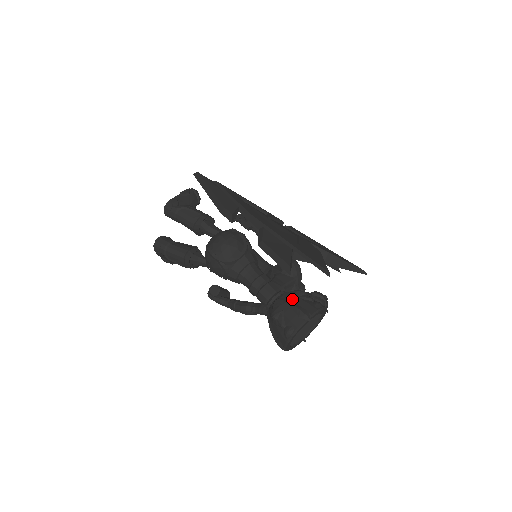
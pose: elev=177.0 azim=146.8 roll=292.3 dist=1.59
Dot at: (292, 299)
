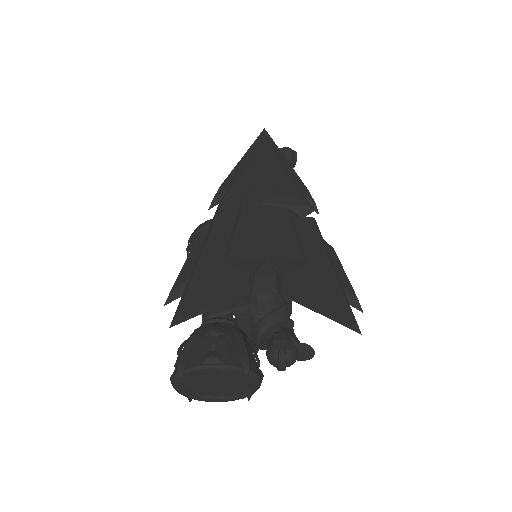
Dot at: (196, 336)
